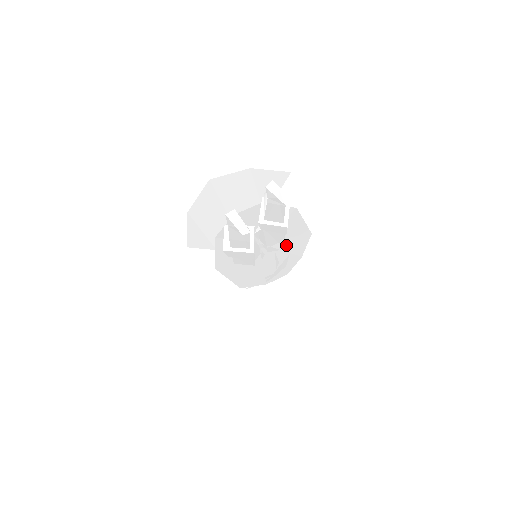
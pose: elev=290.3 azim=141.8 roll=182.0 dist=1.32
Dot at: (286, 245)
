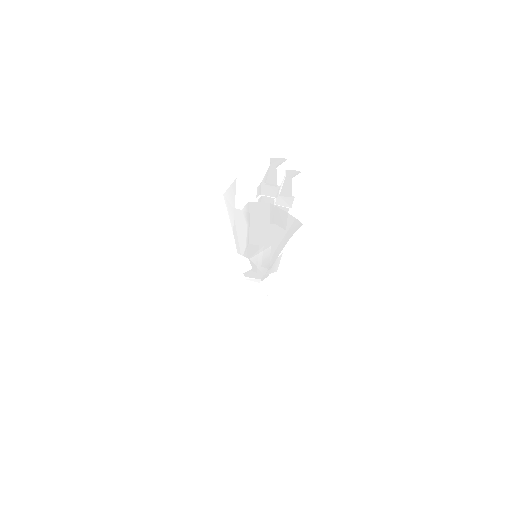
Dot at: occluded
